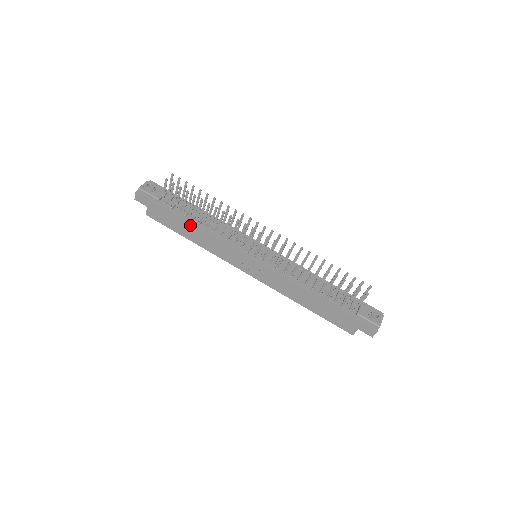
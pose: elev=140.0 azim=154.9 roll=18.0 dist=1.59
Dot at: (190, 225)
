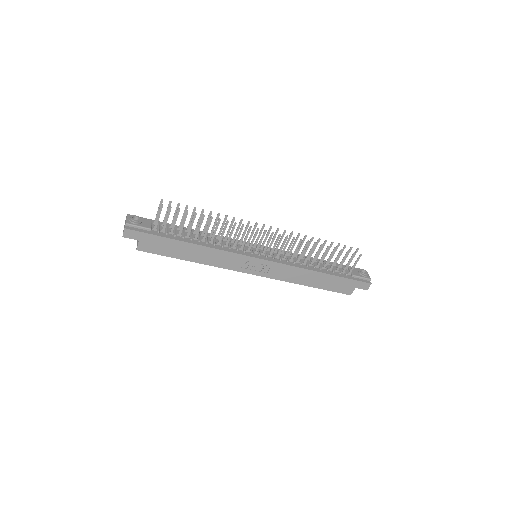
Dot at: (192, 245)
